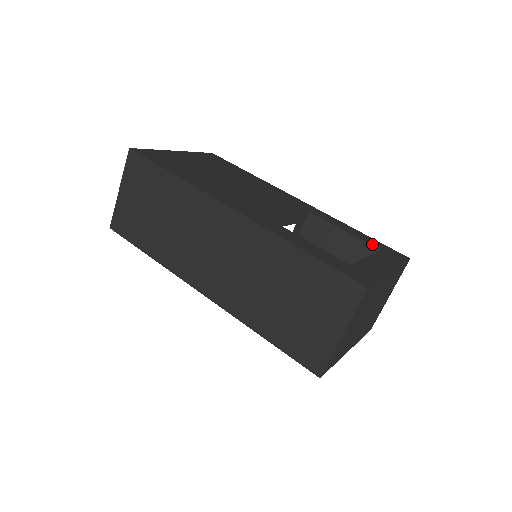
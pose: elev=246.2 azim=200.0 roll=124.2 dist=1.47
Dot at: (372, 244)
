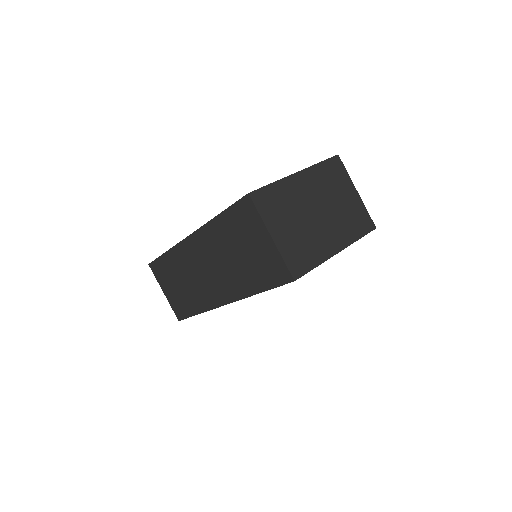
Dot at: occluded
